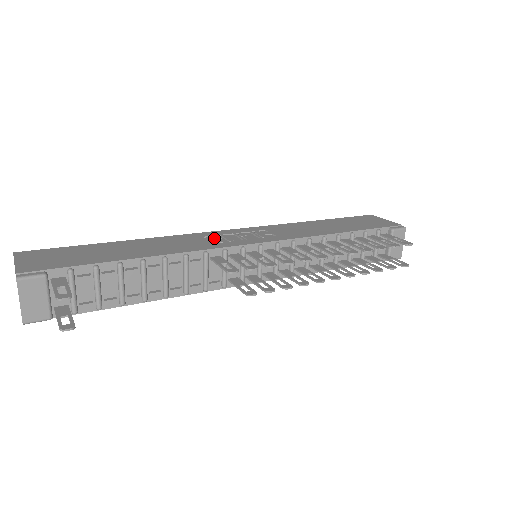
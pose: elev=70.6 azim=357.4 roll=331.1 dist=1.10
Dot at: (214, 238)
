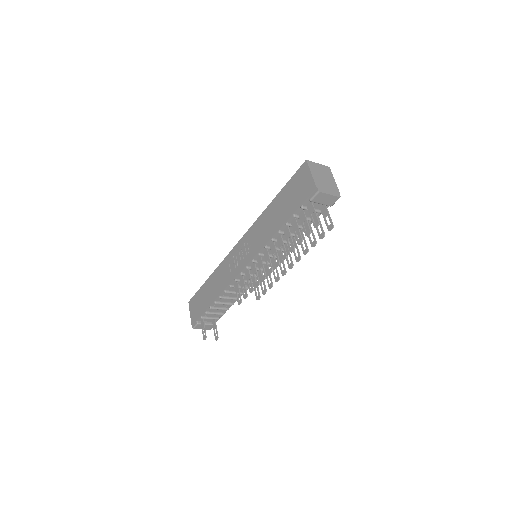
Dot at: (232, 263)
